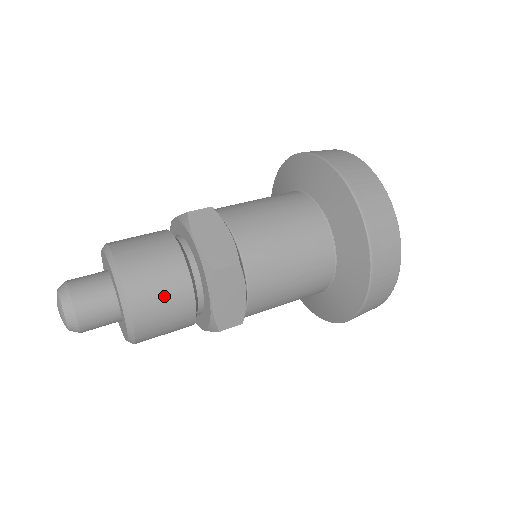
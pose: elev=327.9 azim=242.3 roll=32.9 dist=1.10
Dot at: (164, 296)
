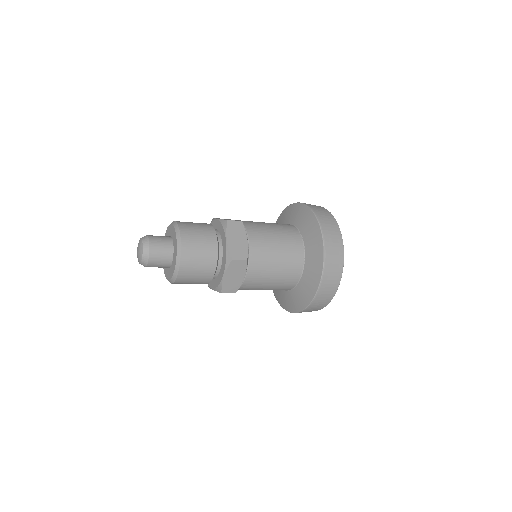
Dot at: (200, 263)
